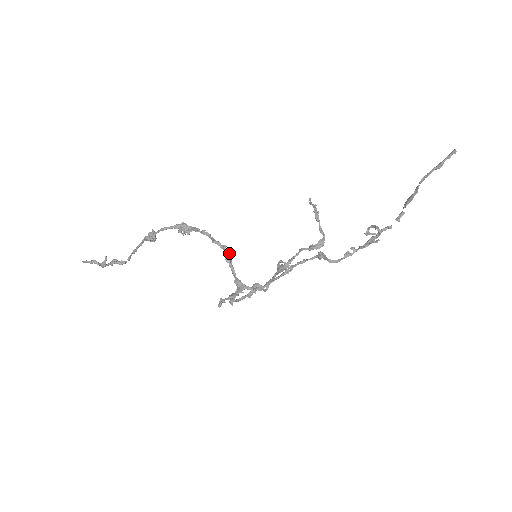
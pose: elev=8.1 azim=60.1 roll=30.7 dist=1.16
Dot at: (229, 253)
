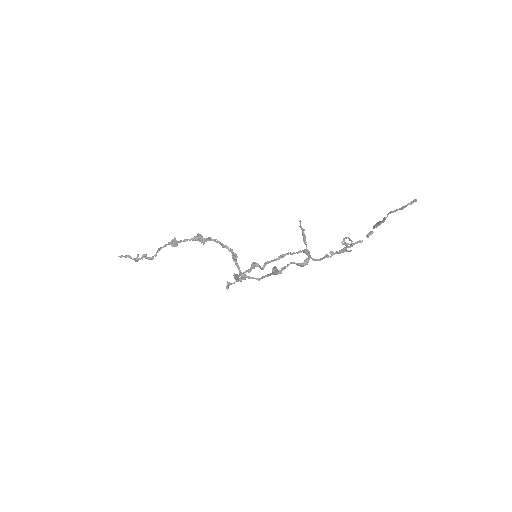
Dot at: (235, 256)
